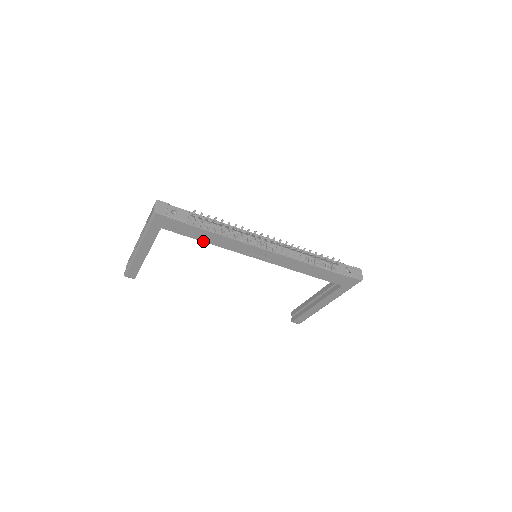
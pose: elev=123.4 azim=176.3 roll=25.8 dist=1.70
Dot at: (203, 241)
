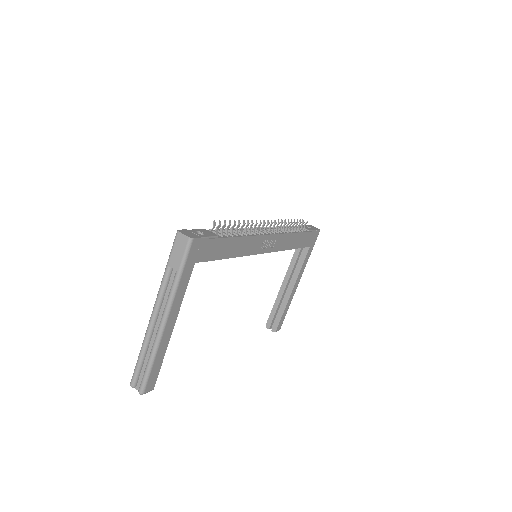
Dot at: (228, 258)
